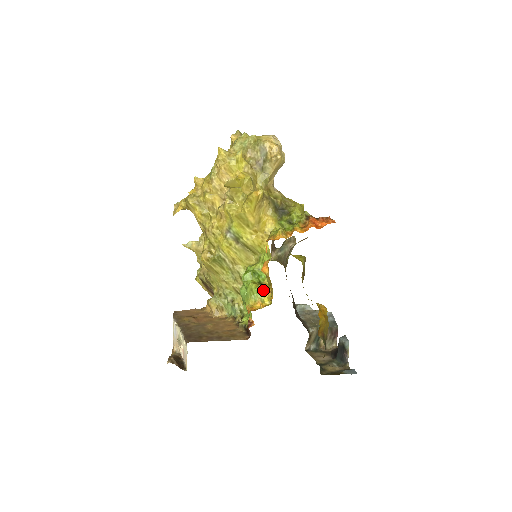
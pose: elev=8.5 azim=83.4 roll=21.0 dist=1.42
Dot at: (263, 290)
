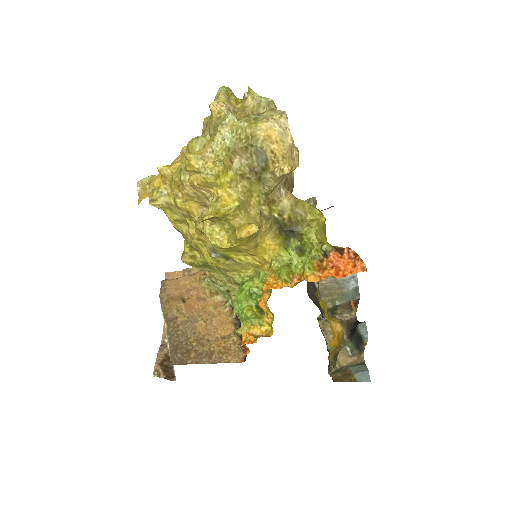
Dot at: (262, 315)
